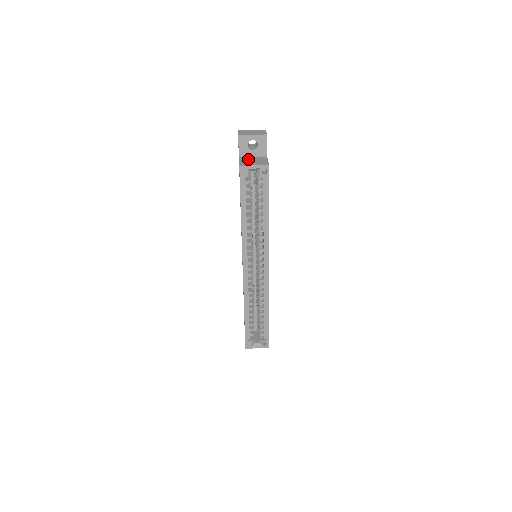
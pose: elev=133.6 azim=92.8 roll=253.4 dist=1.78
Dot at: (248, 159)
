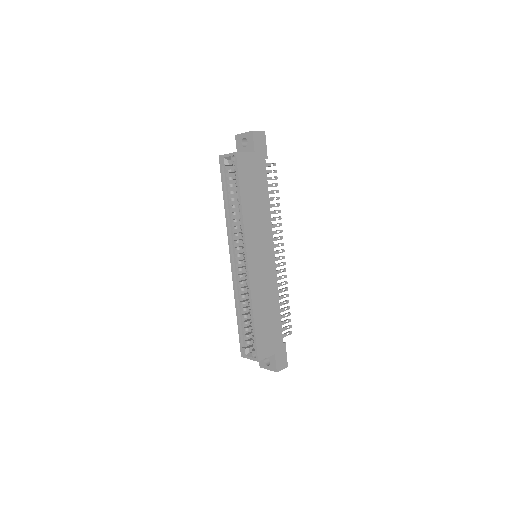
Dot at: occluded
